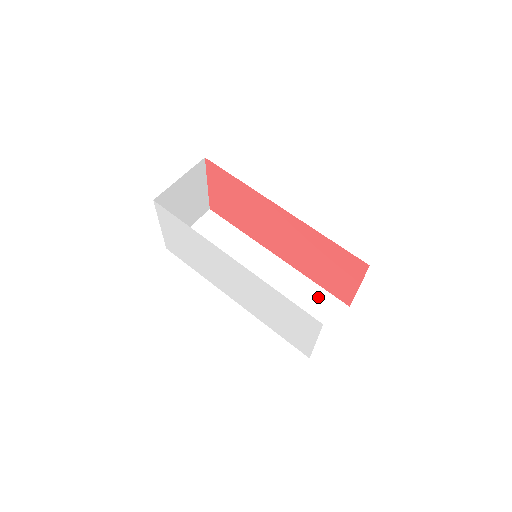
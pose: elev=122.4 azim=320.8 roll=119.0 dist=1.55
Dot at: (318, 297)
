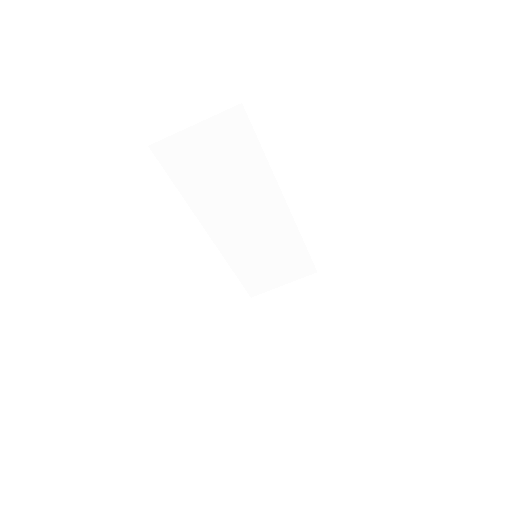
Dot at: (297, 257)
